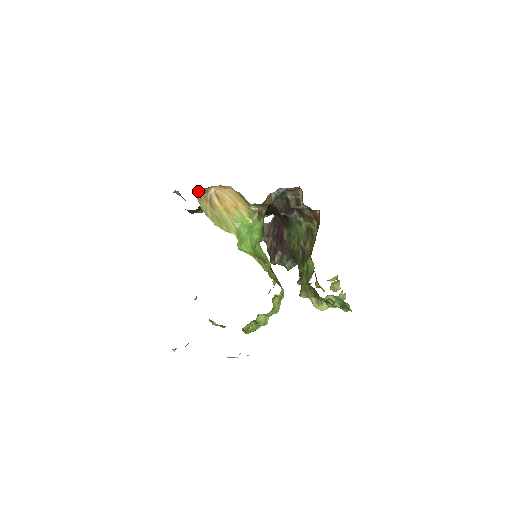
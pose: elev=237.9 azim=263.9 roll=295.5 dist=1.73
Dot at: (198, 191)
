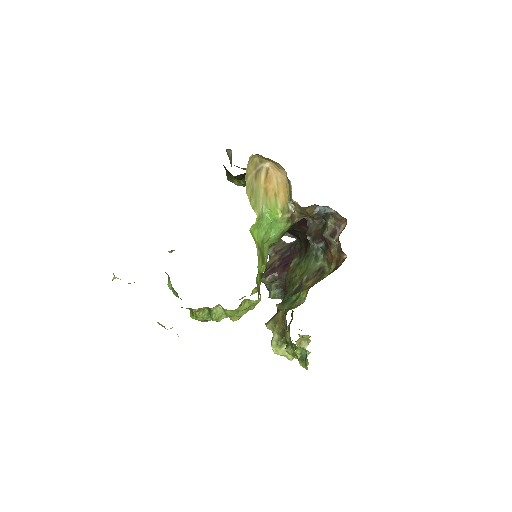
Dot at: occluded
